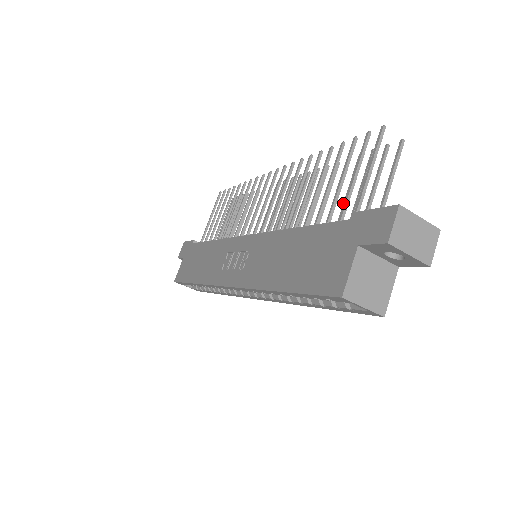
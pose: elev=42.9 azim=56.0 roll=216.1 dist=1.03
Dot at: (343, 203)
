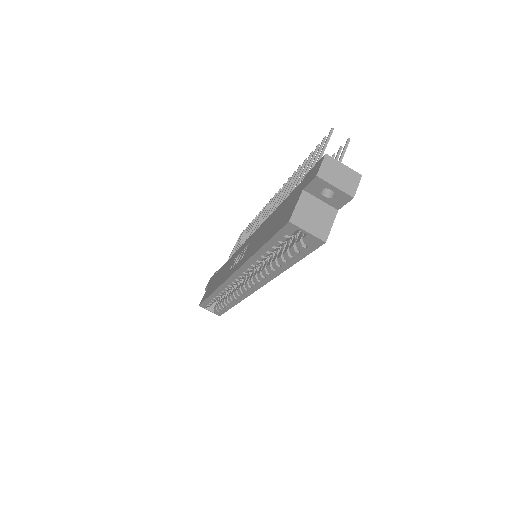
Dot at: occluded
